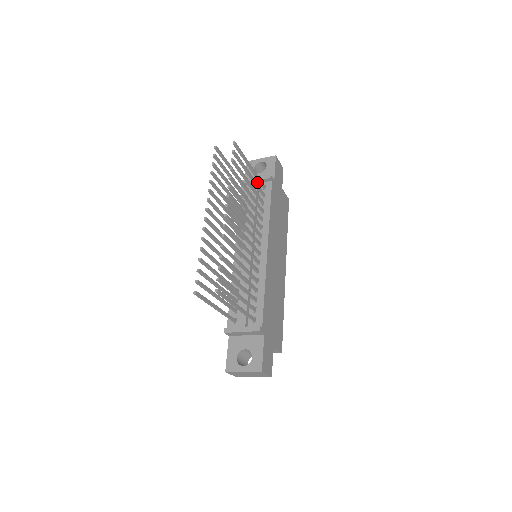
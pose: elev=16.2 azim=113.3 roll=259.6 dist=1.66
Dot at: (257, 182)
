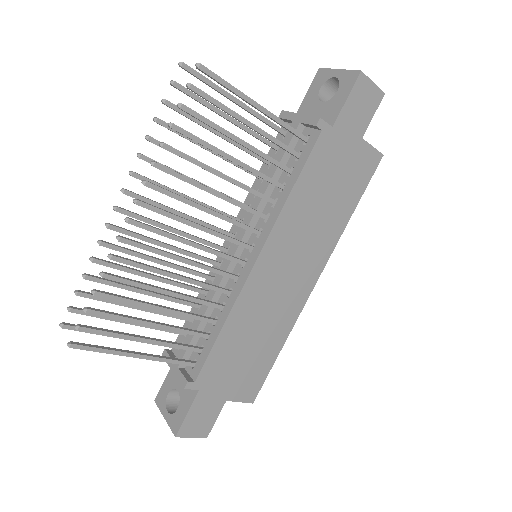
Dot at: (297, 125)
